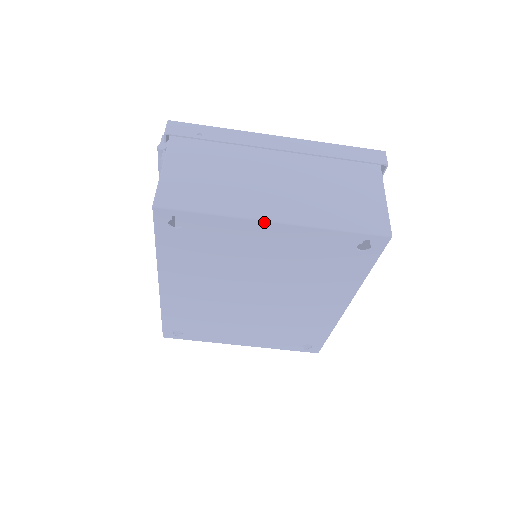
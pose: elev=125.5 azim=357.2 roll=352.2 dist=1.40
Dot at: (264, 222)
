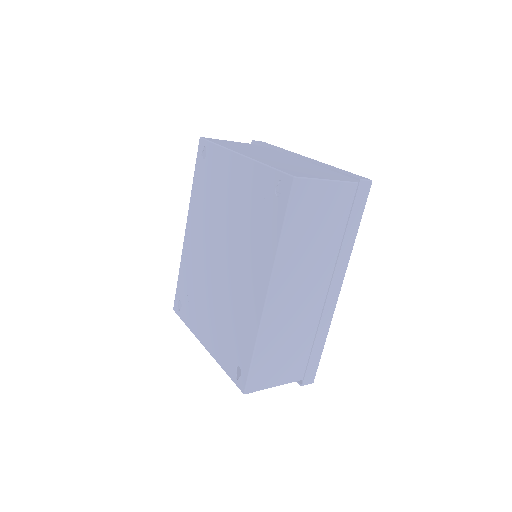
Dot at: (235, 154)
